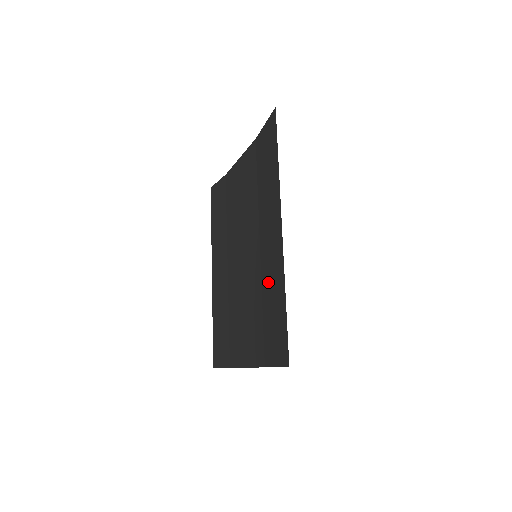
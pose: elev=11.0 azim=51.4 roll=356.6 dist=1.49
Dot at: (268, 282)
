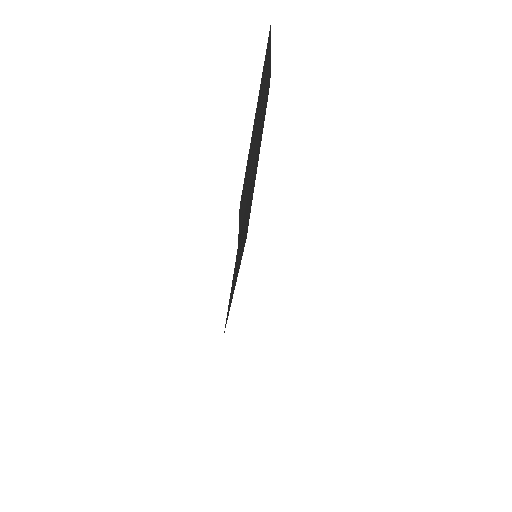
Dot at: occluded
